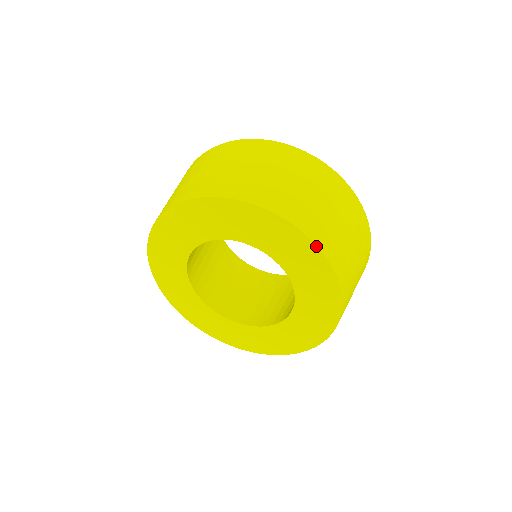
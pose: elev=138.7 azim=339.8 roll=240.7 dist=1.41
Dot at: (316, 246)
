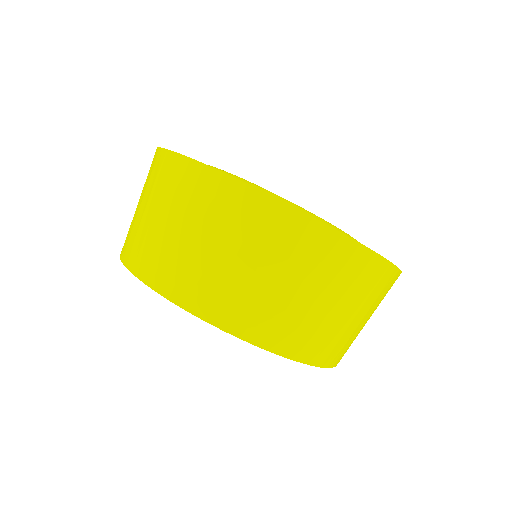
Dot at: occluded
